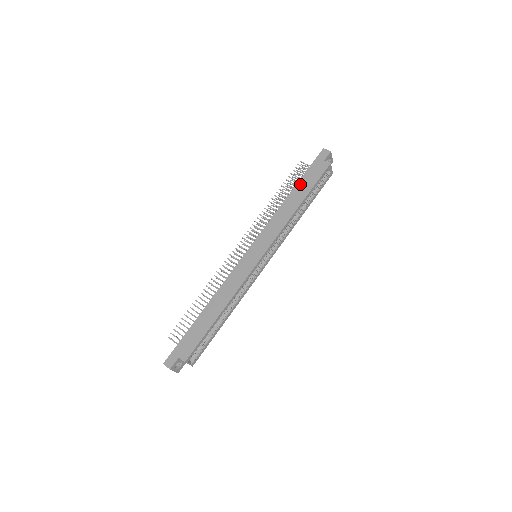
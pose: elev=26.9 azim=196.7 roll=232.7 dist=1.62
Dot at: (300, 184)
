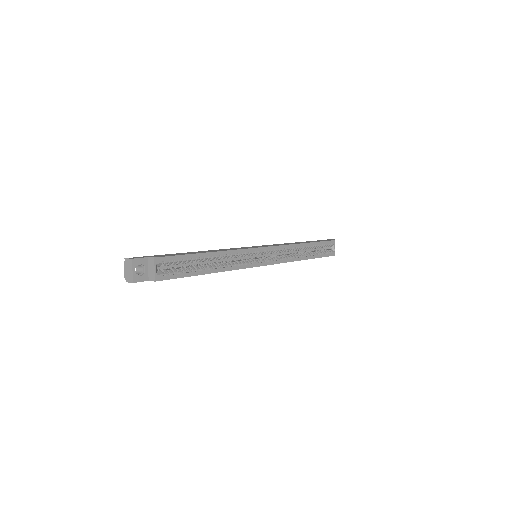
Dot at: (306, 241)
